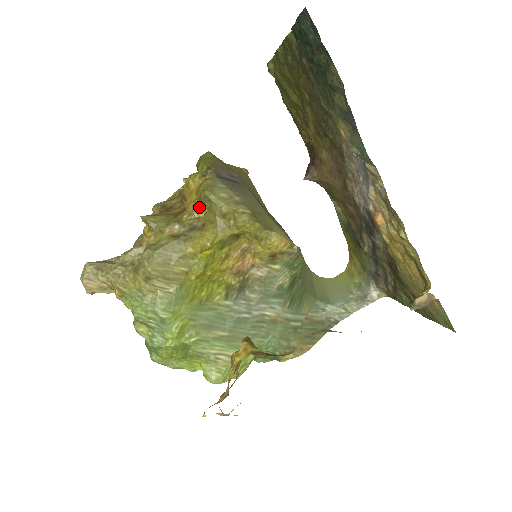
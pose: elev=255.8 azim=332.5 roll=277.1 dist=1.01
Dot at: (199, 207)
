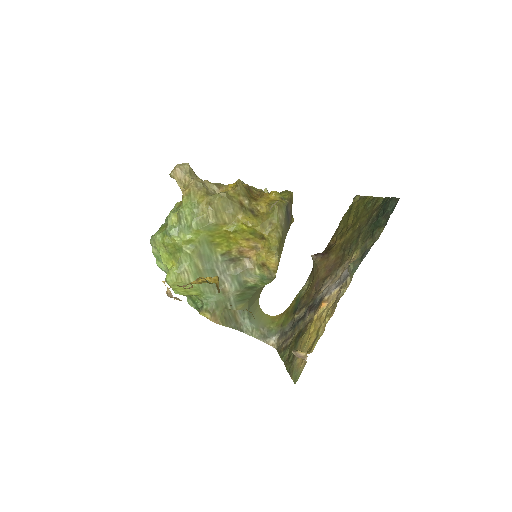
Dot at: (264, 207)
